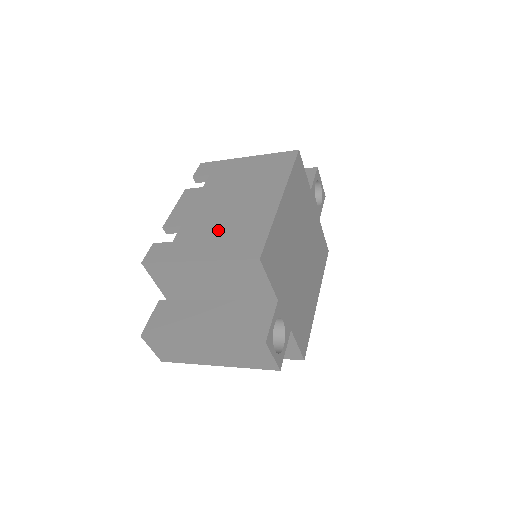
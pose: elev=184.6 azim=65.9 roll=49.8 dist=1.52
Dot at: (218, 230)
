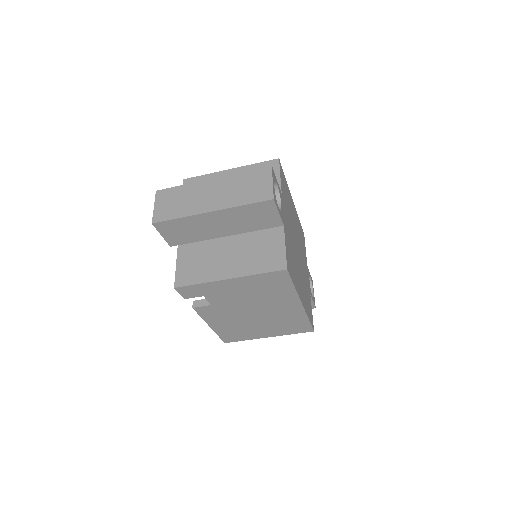
Dot at: occluded
